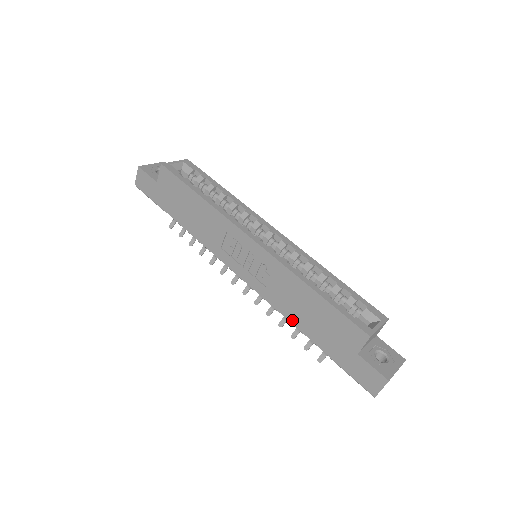
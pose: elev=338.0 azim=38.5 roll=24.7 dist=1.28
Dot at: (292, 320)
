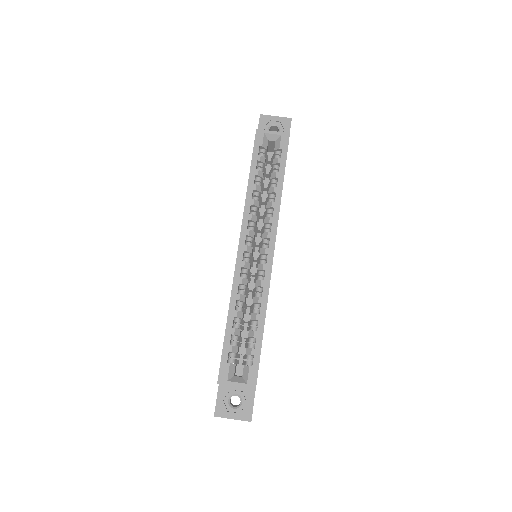
Dot at: occluded
